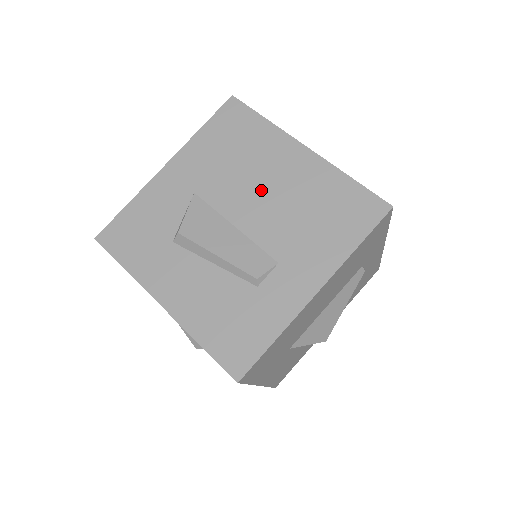
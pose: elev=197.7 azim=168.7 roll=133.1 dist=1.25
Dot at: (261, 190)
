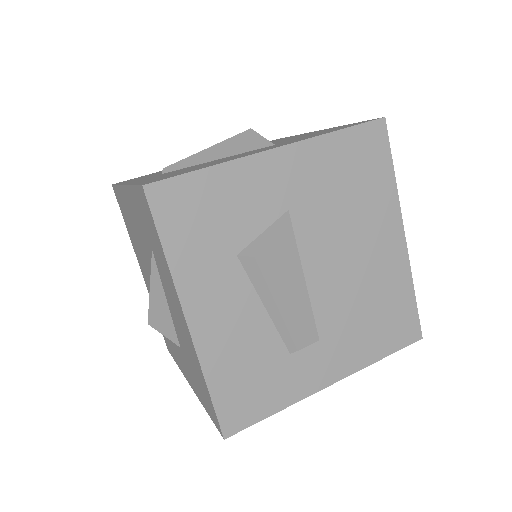
Dot at: (347, 254)
